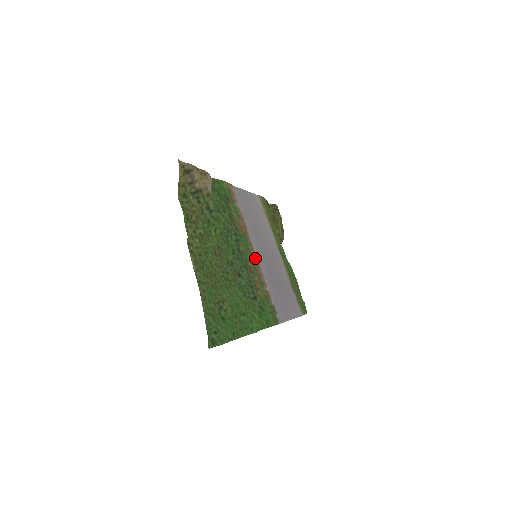
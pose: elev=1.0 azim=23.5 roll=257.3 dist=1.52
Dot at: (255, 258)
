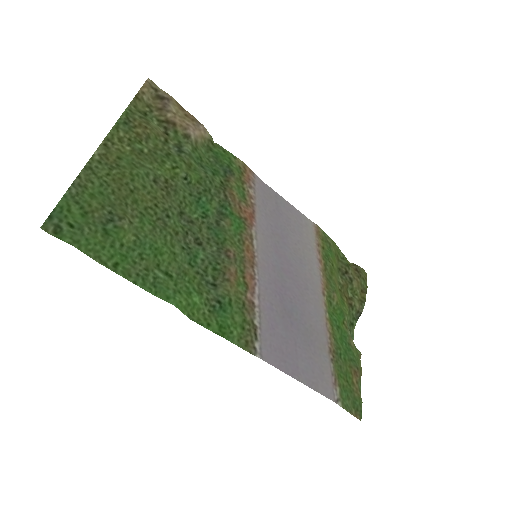
Dot at: (250, 254)
